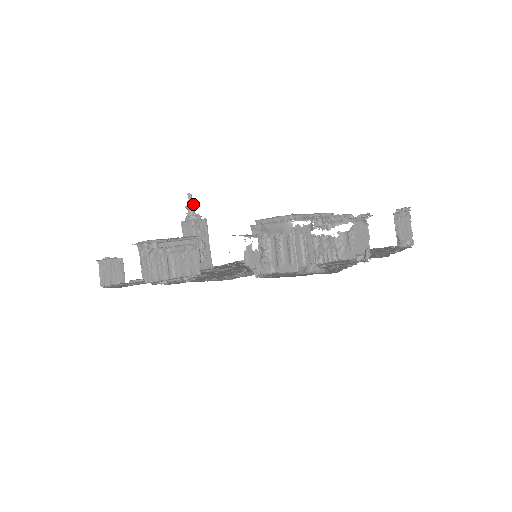
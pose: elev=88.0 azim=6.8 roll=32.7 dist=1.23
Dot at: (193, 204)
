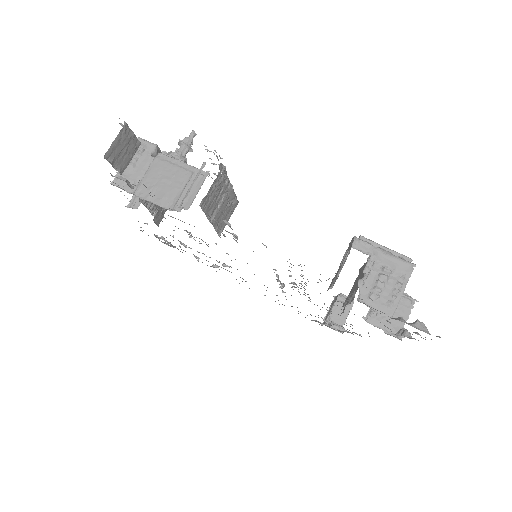
Dot at: (190, 145)
